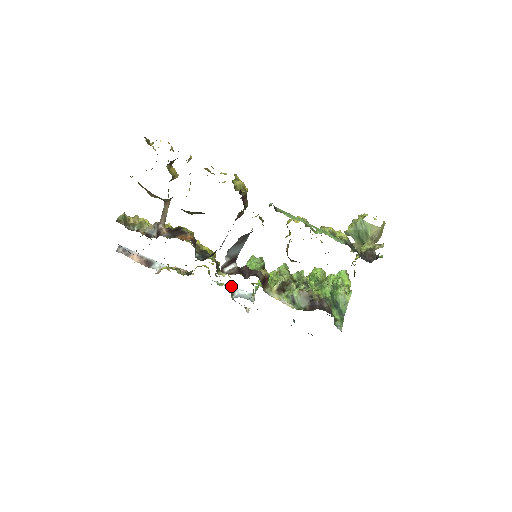
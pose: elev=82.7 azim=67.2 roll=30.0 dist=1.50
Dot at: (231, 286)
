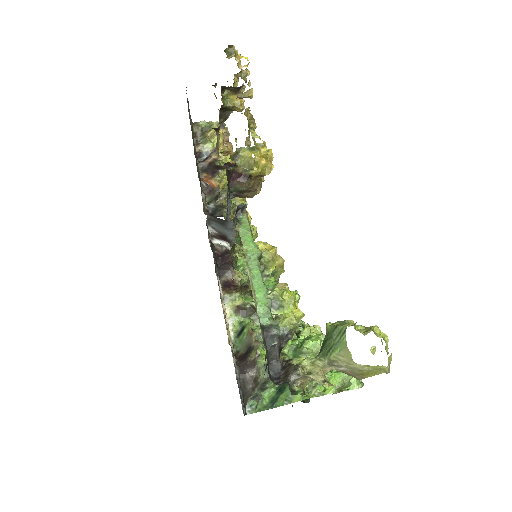
Dot at: occluded
